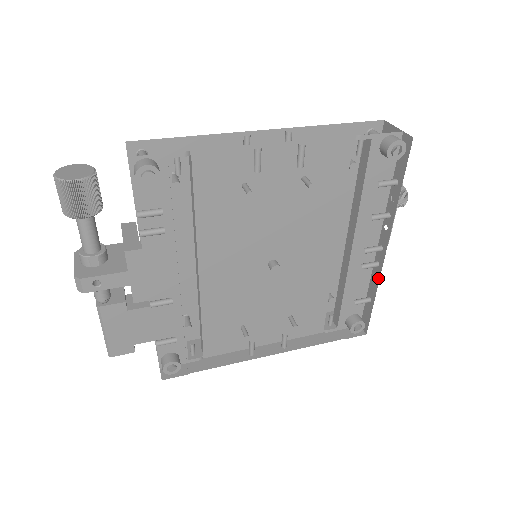
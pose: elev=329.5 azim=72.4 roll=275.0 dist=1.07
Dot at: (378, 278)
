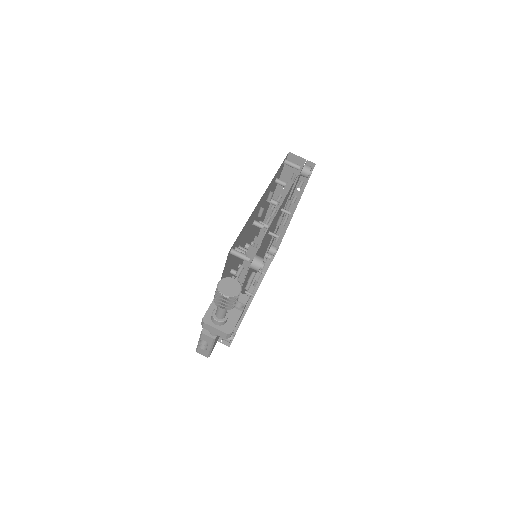
Dot at: (287, 225)
